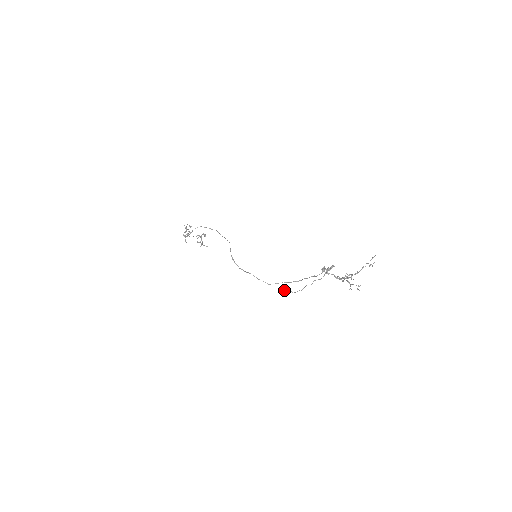
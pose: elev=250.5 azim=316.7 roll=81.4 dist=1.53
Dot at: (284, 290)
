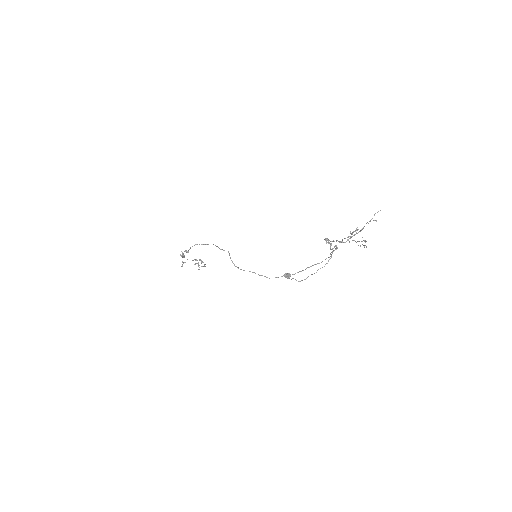
Dot at: (288, 277)
